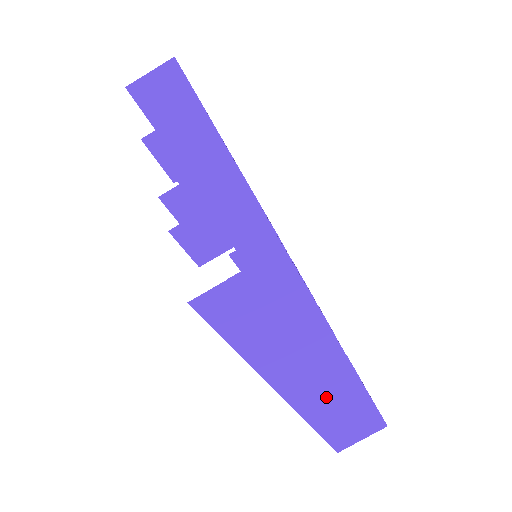
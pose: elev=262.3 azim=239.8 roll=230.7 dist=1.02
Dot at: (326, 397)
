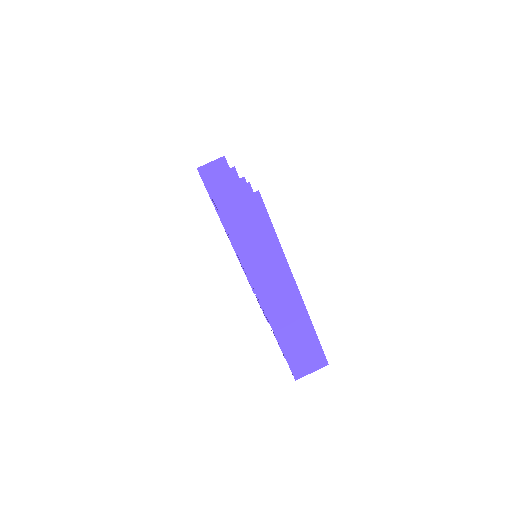
Dot at: (284, 310)
